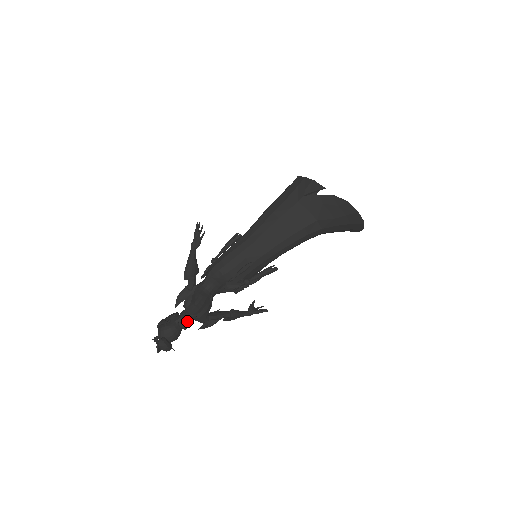
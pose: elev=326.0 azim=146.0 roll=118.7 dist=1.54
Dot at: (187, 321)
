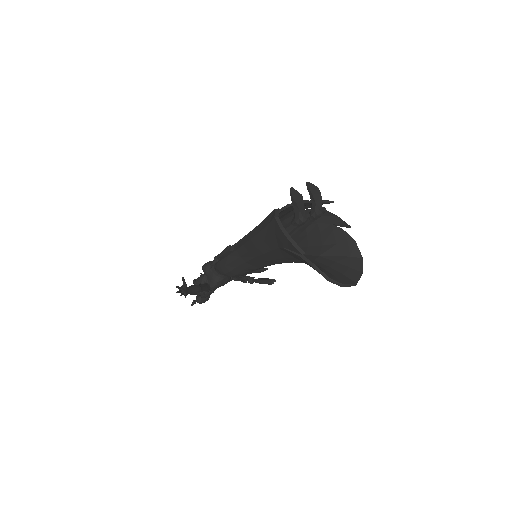
Dot at: occluded
